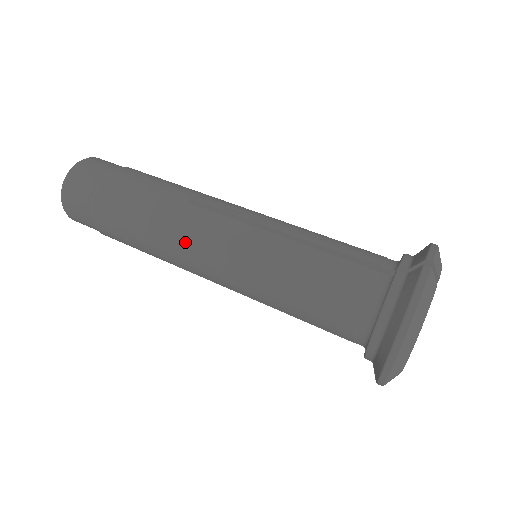
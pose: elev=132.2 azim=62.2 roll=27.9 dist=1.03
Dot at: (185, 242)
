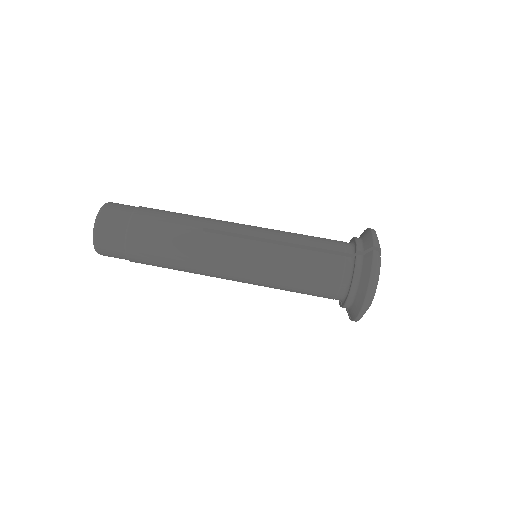
Dot at: (210, 261)
